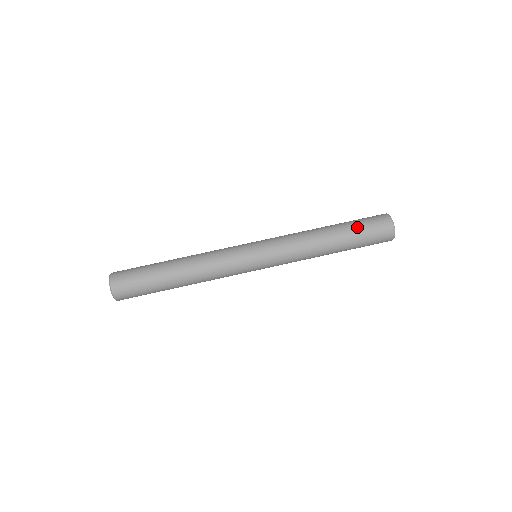
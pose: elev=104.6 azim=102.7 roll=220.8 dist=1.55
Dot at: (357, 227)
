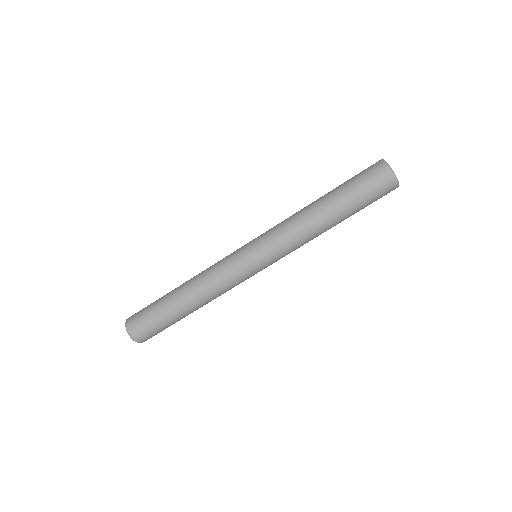
Dot at: (358, 202)
